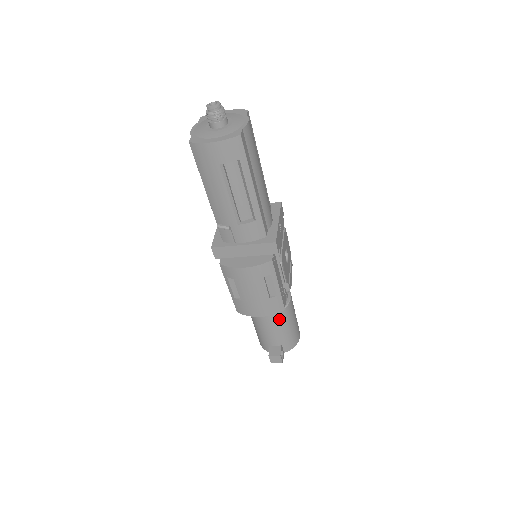
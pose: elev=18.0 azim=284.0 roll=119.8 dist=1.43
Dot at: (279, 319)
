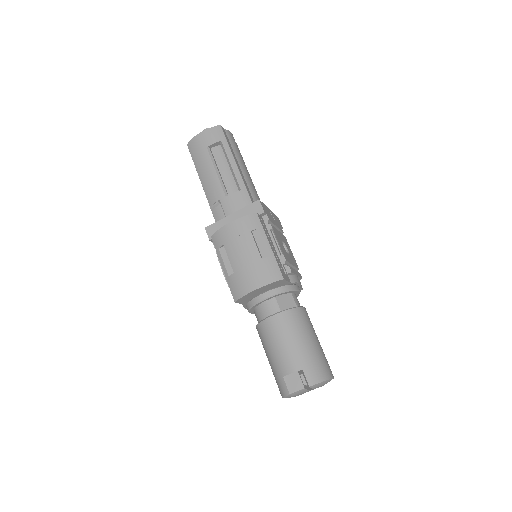
Dot at: (289, 321)
